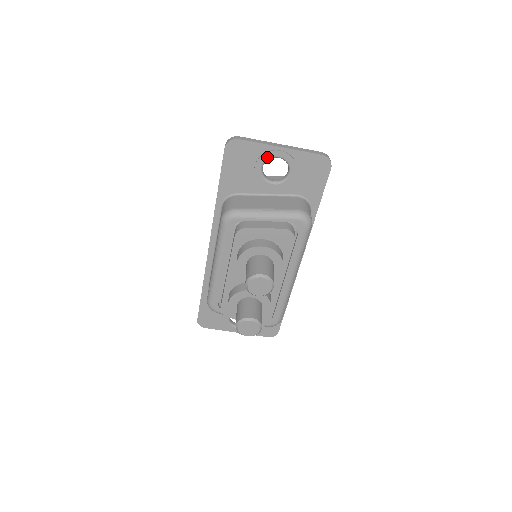
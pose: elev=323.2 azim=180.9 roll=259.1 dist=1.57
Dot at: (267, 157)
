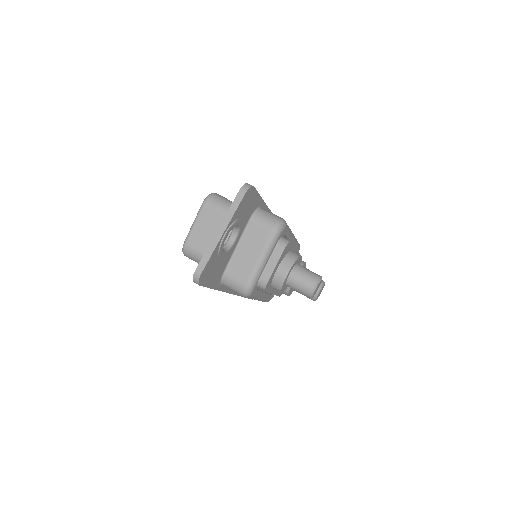
Dot at: (222, 247)
